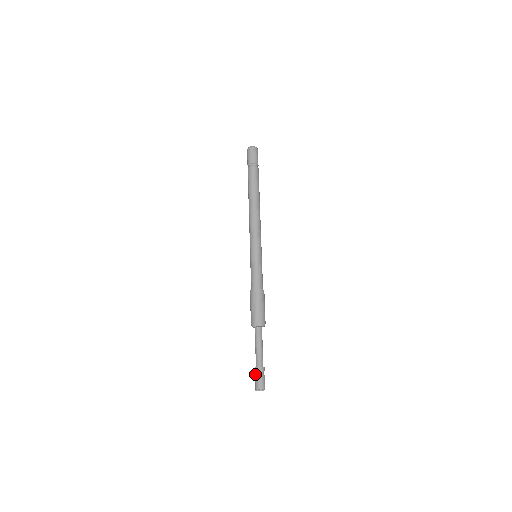
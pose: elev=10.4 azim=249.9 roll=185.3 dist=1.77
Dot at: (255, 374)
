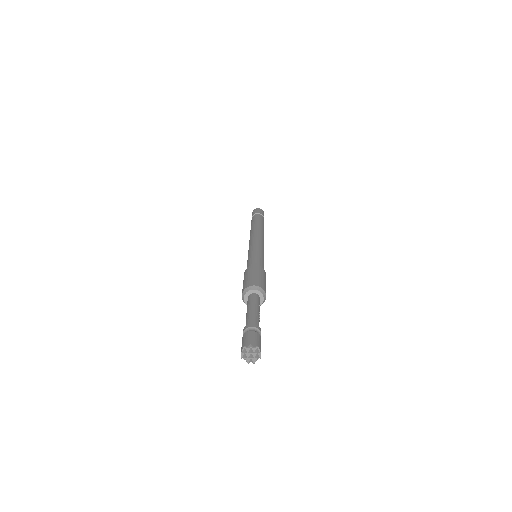
Dot at: occluded
